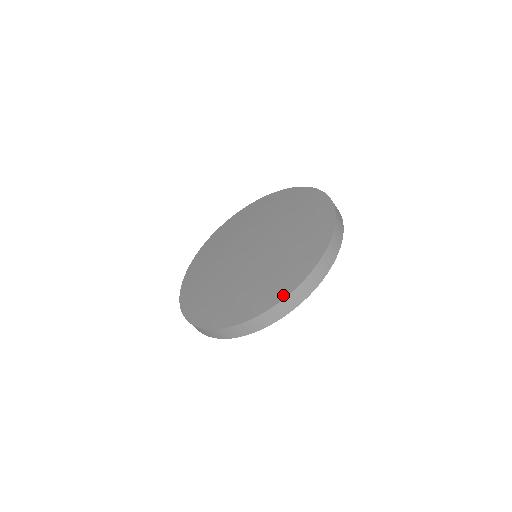
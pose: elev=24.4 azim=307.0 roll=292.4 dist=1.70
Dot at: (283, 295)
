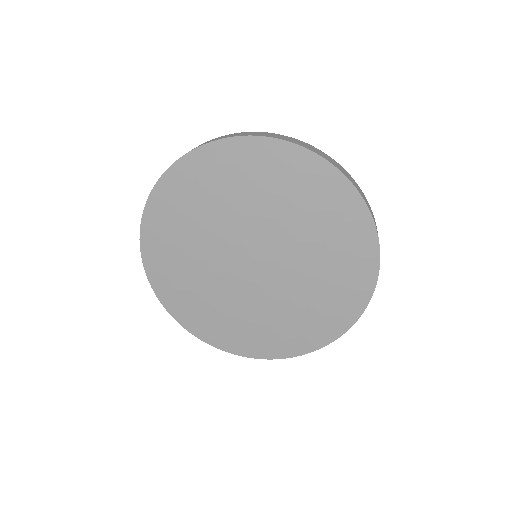
Dot at: (320, 345)
